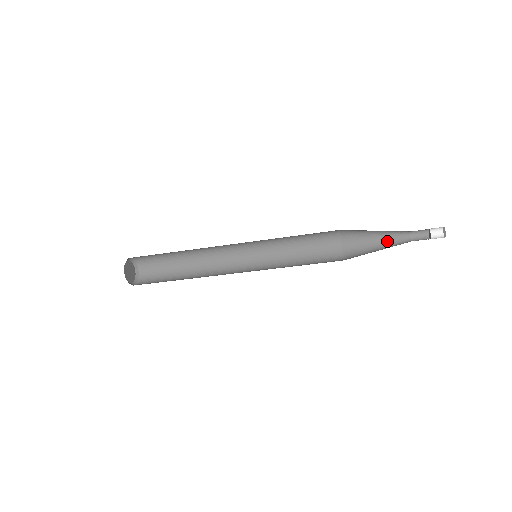
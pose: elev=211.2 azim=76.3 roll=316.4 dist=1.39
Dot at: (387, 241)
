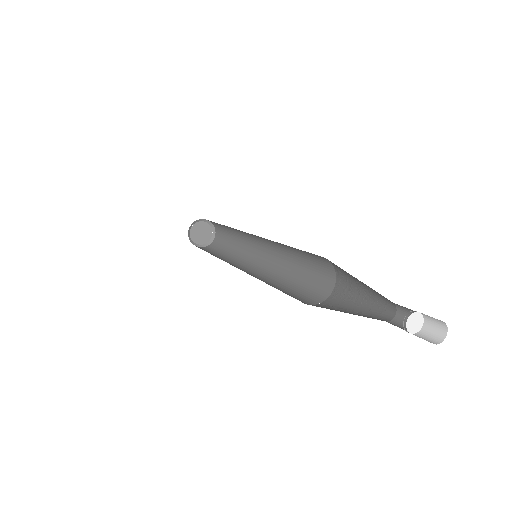
Dot at: (373, 296)
